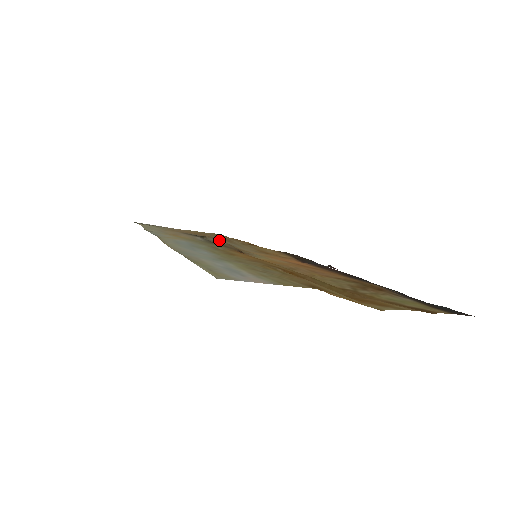
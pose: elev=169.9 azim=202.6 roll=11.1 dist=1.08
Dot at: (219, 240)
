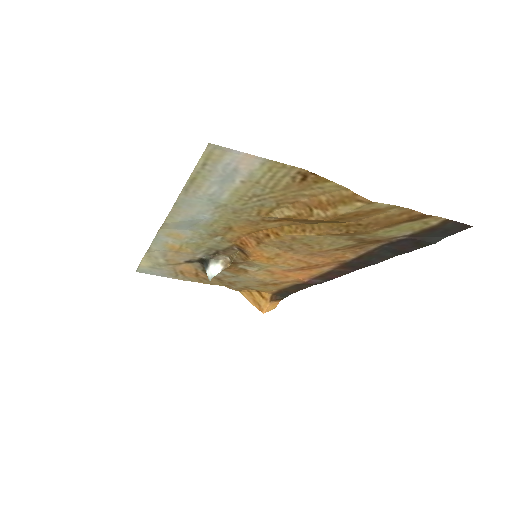
Dot at: (221, 277)
